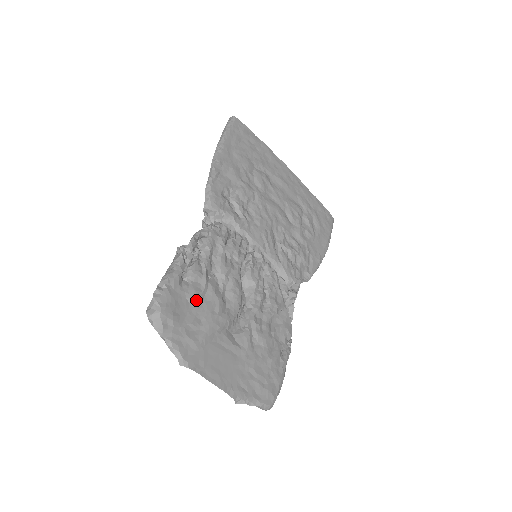
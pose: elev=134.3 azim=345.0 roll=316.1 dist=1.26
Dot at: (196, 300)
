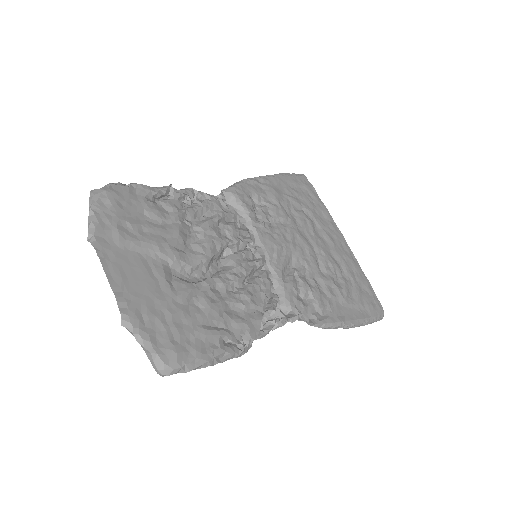
Dot at: (153, 218)
